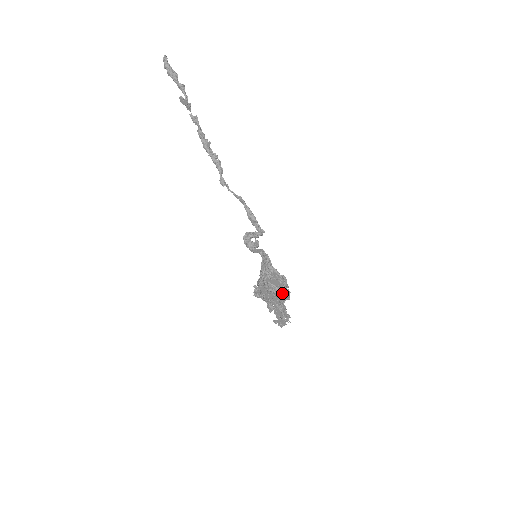
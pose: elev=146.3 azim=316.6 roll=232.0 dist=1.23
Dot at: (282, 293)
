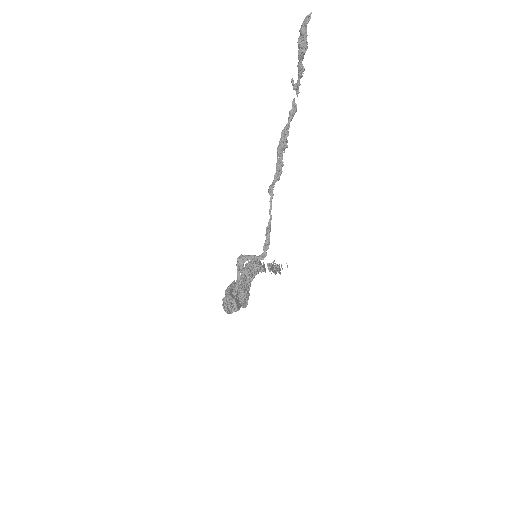
Dot at: occluded
